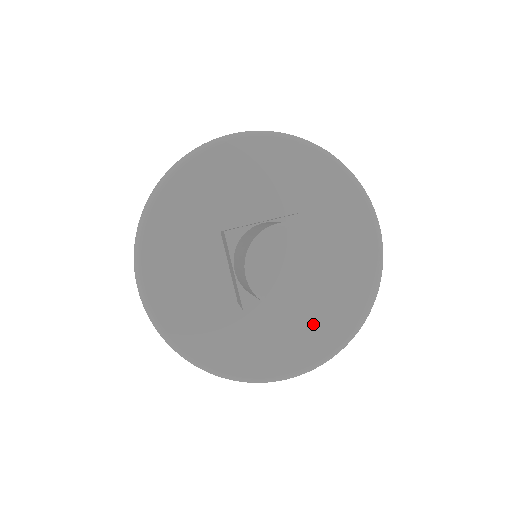
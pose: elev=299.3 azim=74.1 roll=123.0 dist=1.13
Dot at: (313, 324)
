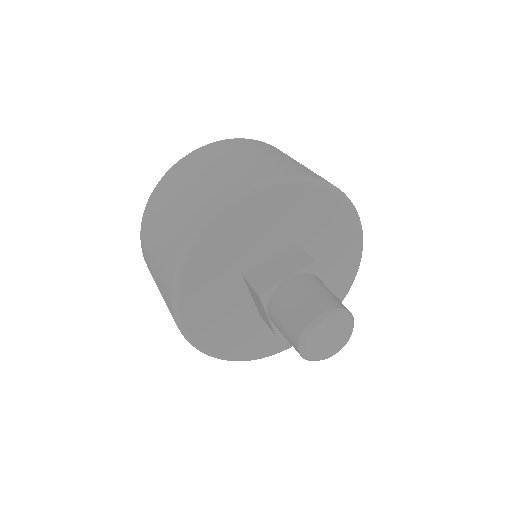
Dot at: occluded
